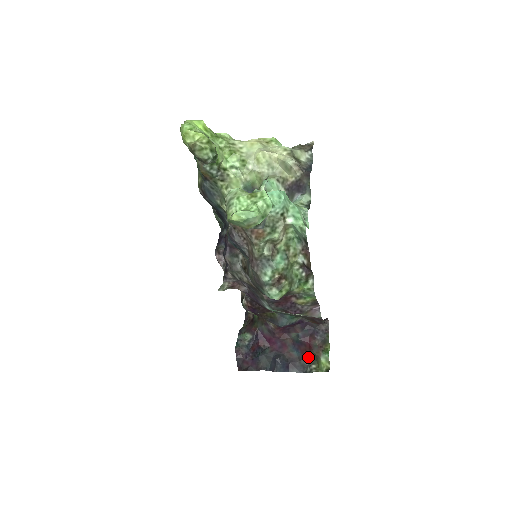
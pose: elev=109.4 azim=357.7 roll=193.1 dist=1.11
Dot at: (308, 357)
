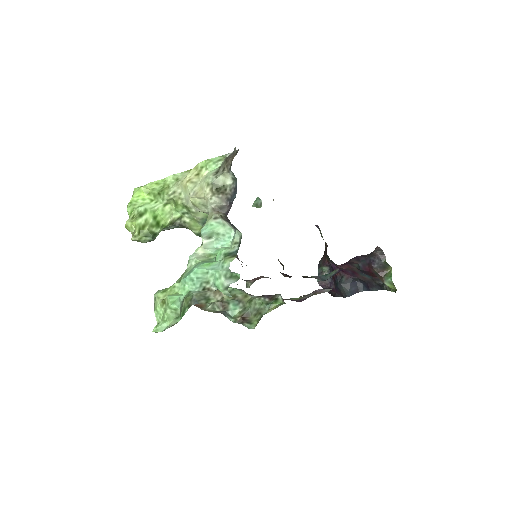
Dot at: occluded
